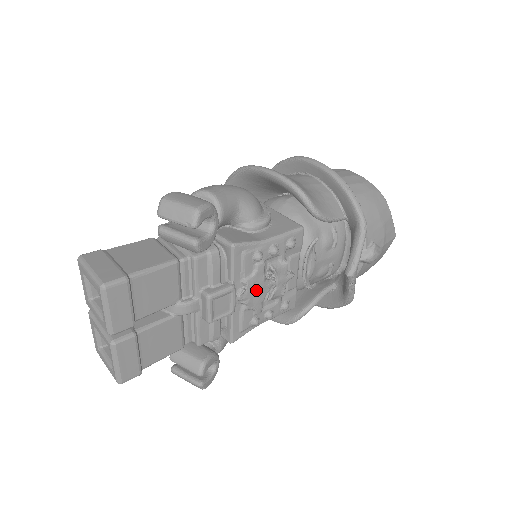
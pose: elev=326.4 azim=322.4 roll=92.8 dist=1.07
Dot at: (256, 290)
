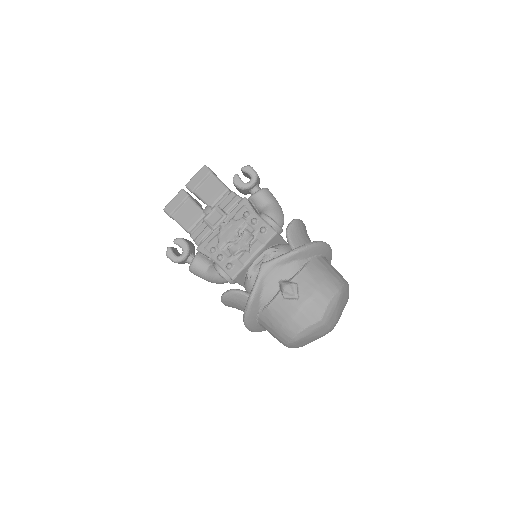
Dot at: (230, 230)
